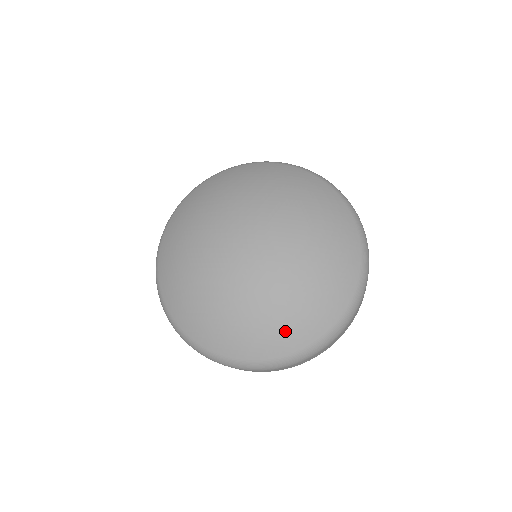
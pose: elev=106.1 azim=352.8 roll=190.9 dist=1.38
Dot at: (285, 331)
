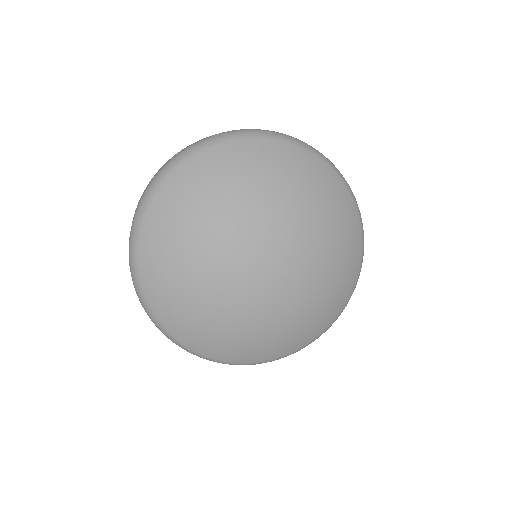
Dot at: (271, 347)
